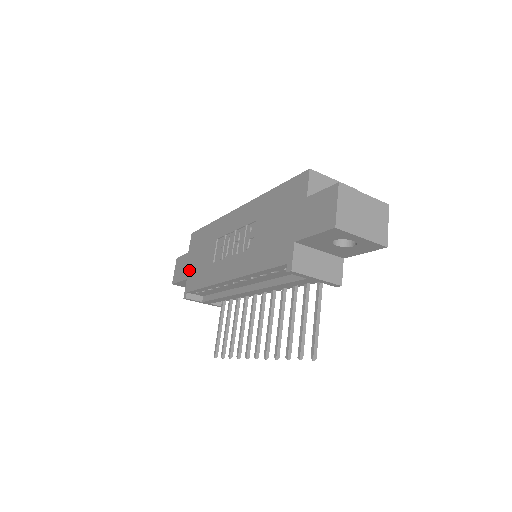
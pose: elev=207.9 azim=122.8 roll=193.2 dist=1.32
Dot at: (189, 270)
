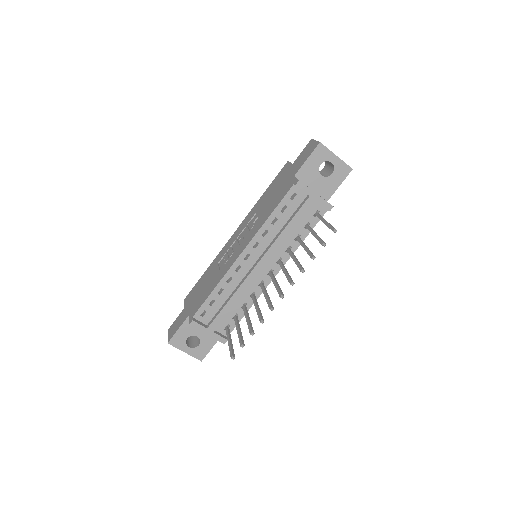
Dot at: (190, 309)
